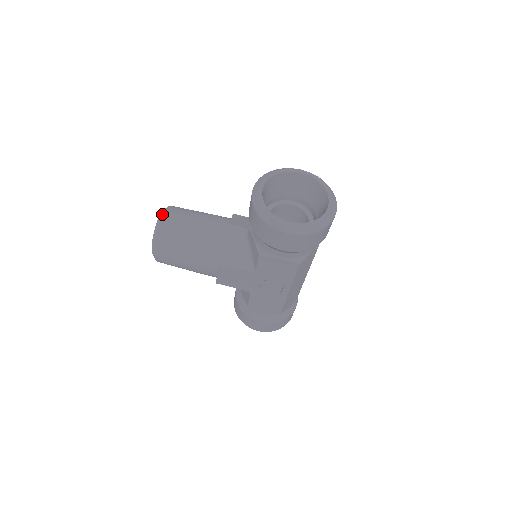
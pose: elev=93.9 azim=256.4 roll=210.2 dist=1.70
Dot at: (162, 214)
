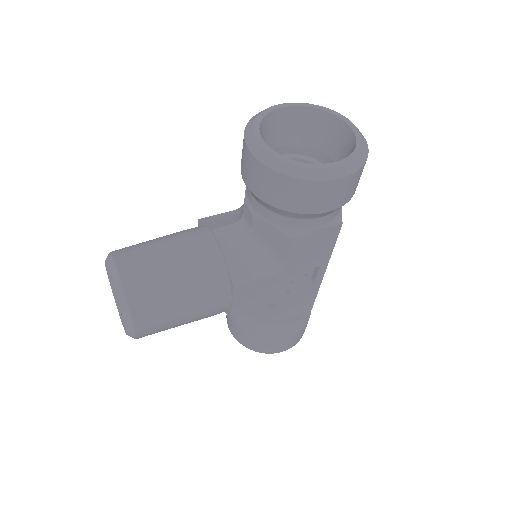
Dot at: (113, 266)
